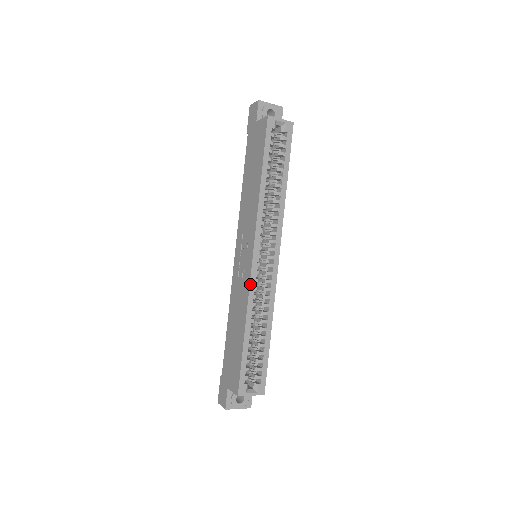
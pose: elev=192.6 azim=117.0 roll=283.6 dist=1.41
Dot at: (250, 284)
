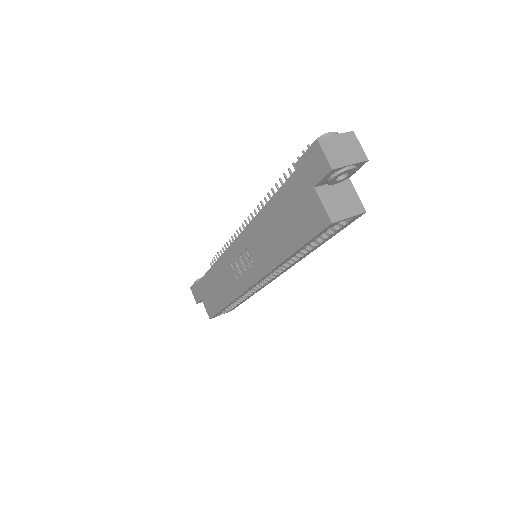
Dot at: (242, 294)
